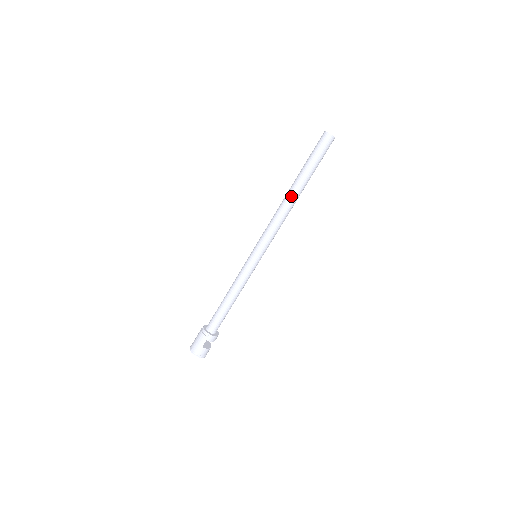
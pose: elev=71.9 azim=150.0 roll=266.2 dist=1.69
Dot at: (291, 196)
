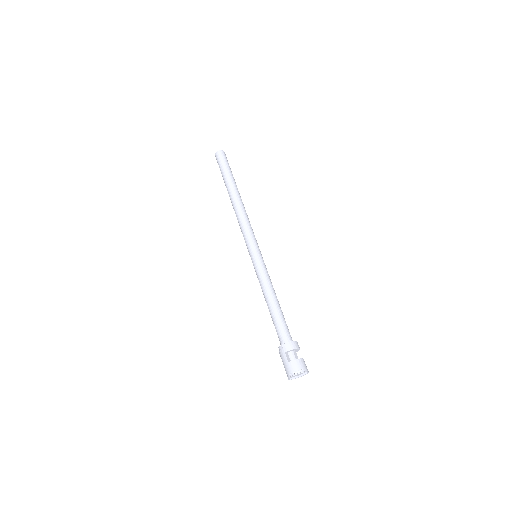
Dot at: (232, 200)
